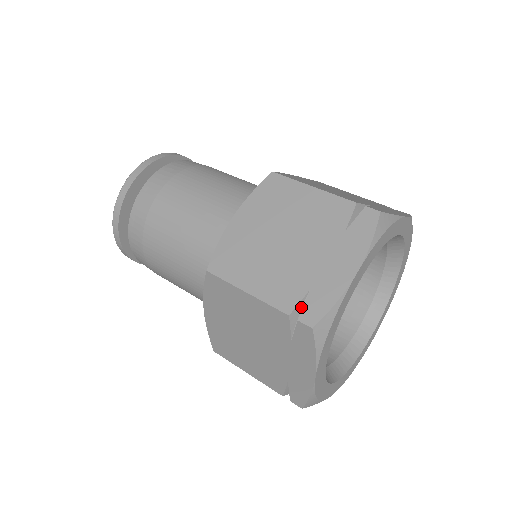
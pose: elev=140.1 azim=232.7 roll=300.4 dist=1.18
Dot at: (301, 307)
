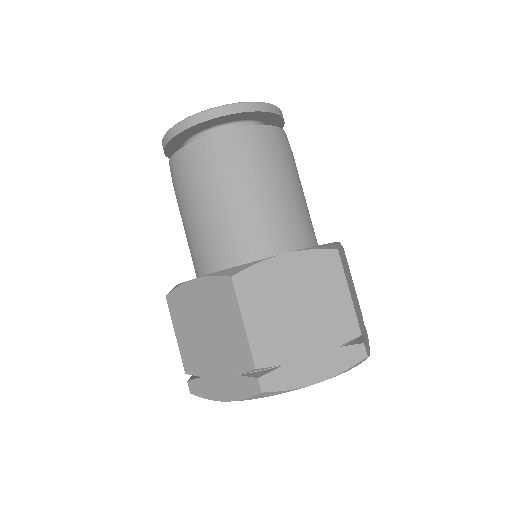
Dot at: occluded
